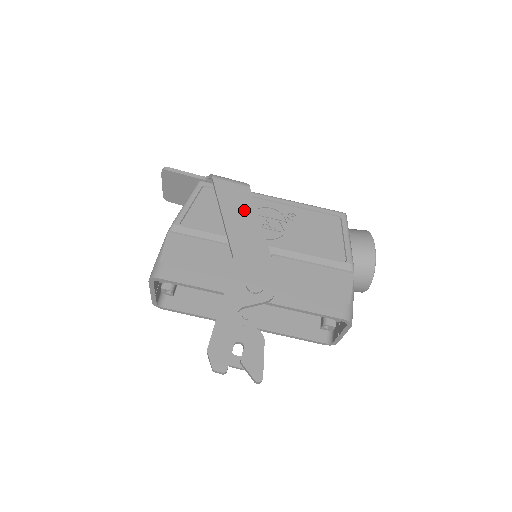
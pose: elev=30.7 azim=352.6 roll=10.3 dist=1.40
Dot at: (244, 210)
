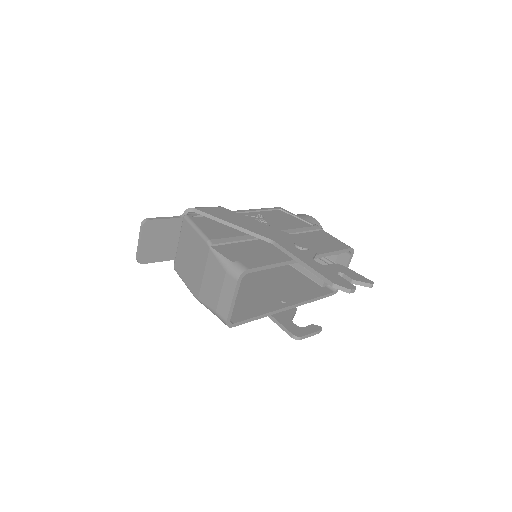
Dot at: (238, 217)
